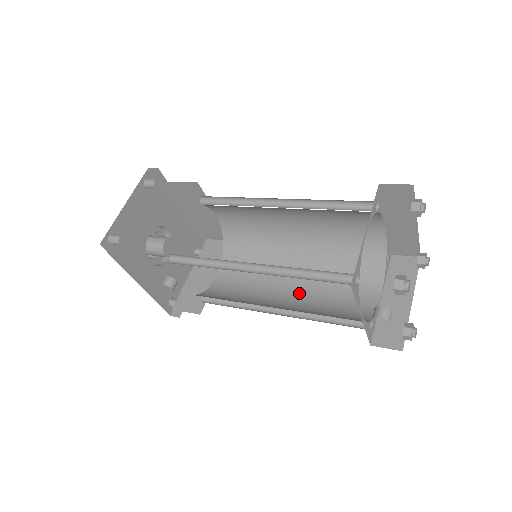
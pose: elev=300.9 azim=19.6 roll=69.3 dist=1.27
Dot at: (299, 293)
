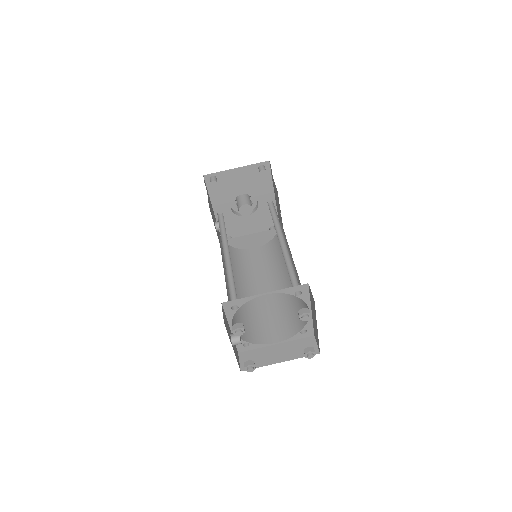
Dot at: (259, 298)
